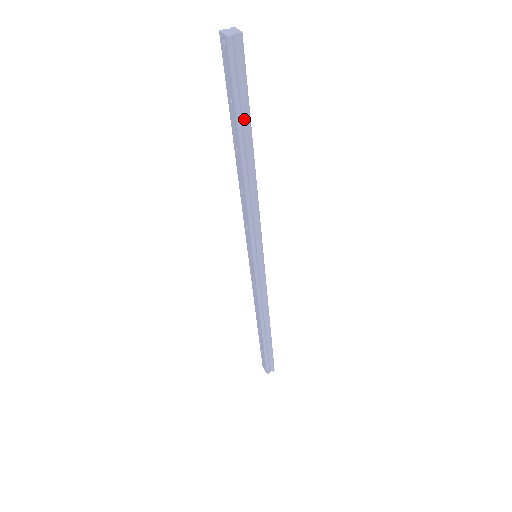
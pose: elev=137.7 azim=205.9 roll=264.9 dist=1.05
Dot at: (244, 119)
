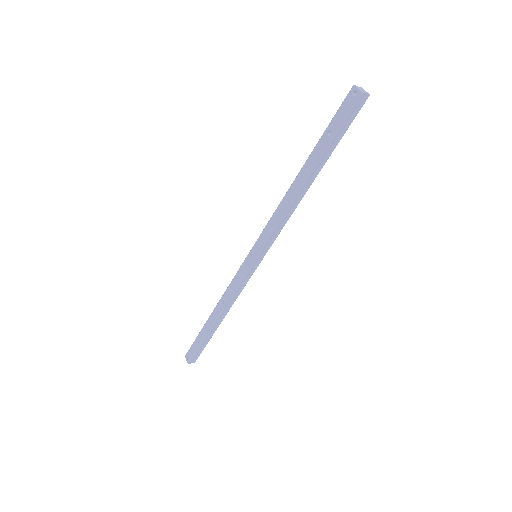
Dot at: (329, 151)
